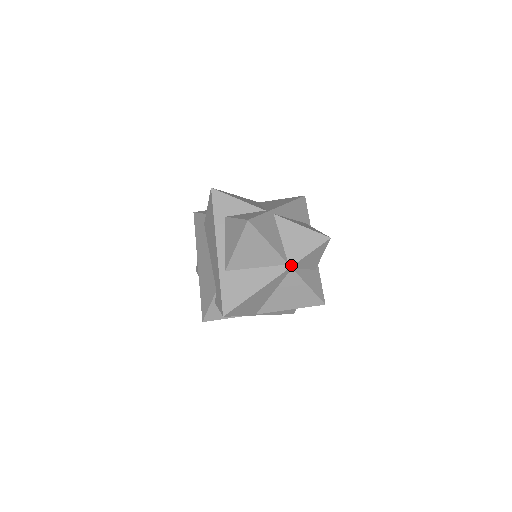
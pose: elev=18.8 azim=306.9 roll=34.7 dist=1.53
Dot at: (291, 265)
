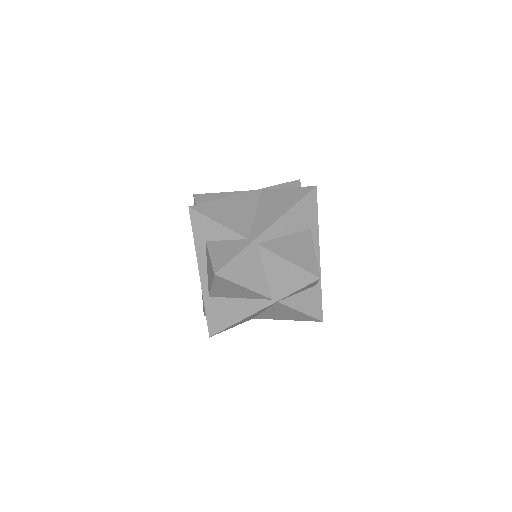
Dot at: (275, 301)
